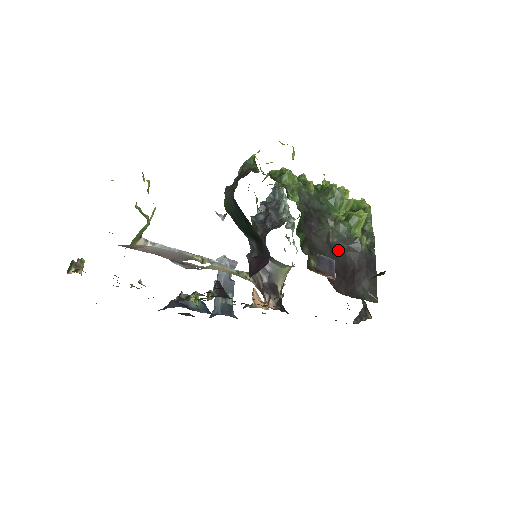
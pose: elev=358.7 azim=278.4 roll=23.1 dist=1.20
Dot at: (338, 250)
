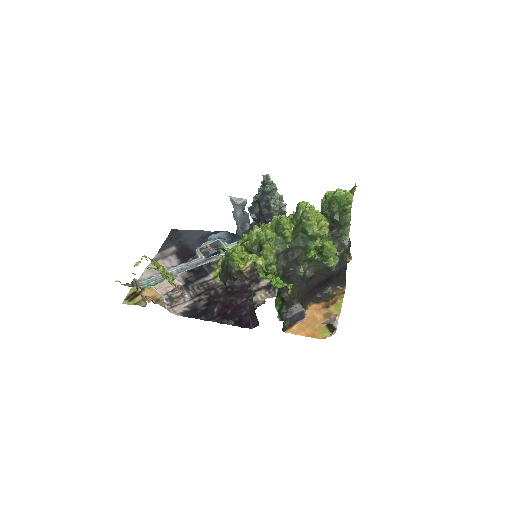
Dot at: (313, 276)
